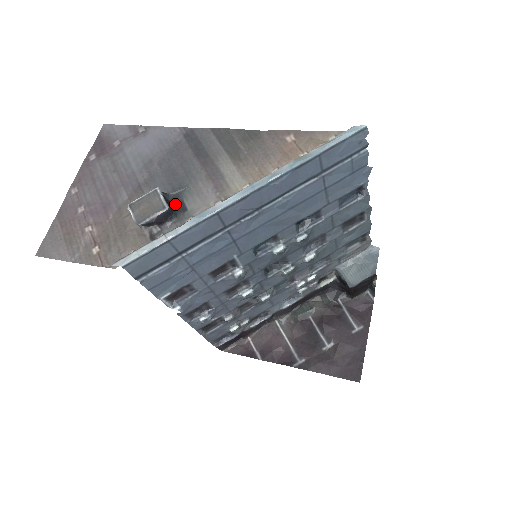
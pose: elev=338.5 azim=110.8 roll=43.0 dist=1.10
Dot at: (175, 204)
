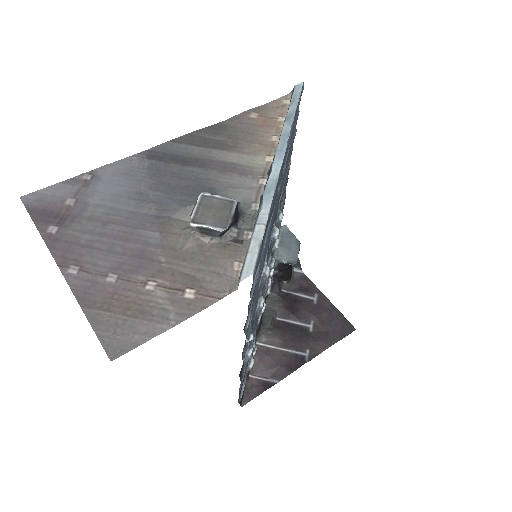
Dot at: occluded
